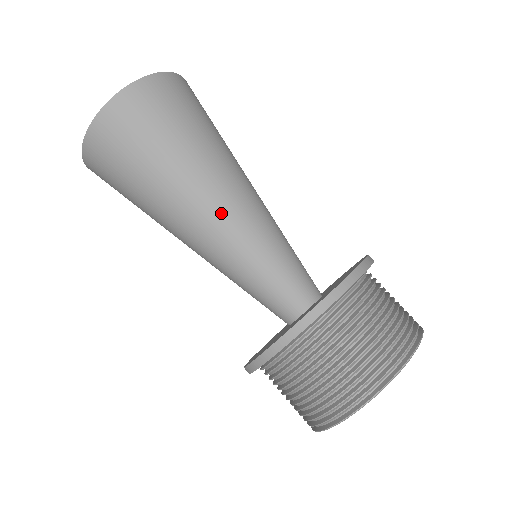
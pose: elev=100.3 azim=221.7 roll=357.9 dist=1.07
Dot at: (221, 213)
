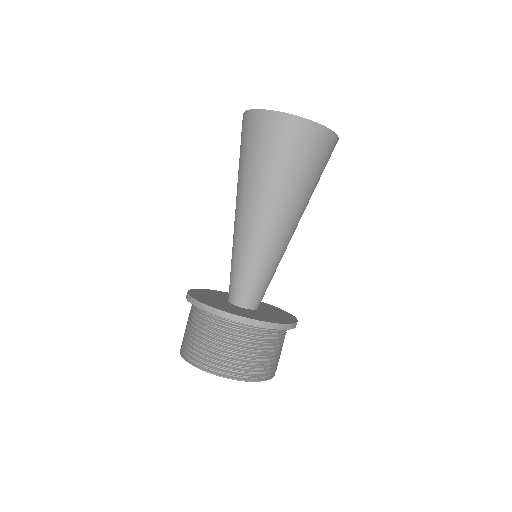
Dot at: (280, 229)
